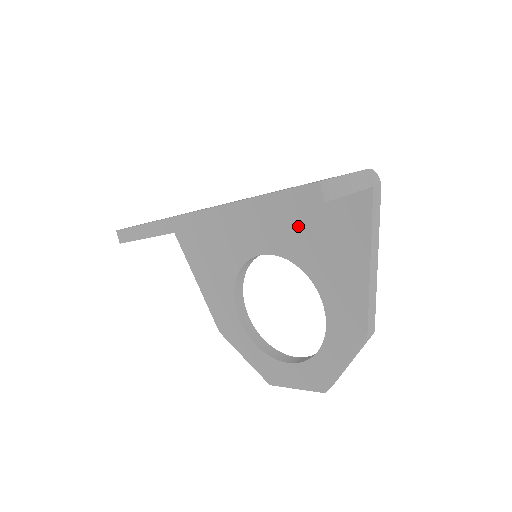
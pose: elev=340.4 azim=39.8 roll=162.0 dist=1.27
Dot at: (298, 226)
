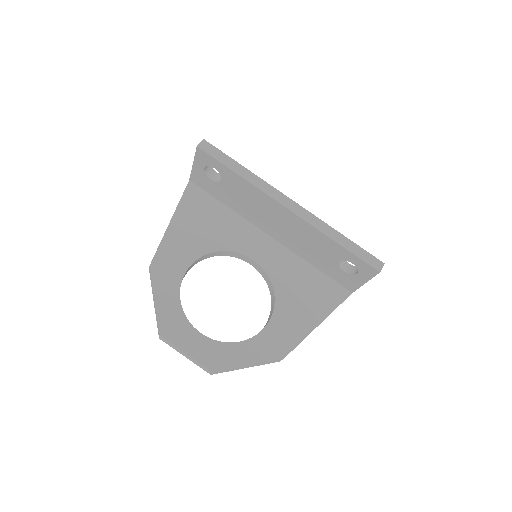
Dot at: (294, 270)
